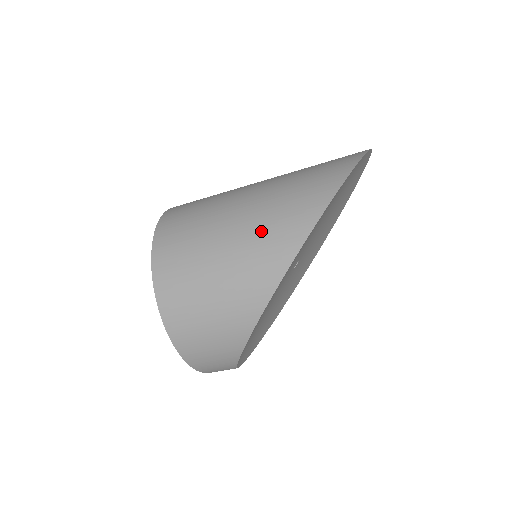
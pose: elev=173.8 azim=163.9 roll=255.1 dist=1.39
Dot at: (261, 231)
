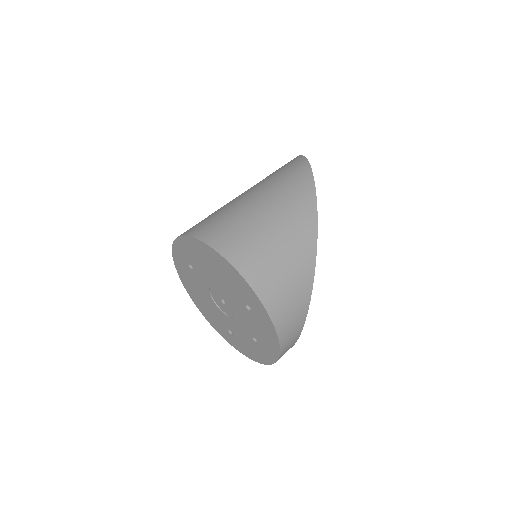
Dot at: (282, 195)
